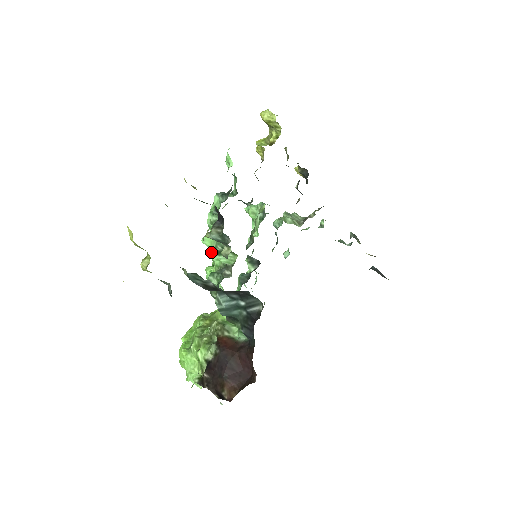
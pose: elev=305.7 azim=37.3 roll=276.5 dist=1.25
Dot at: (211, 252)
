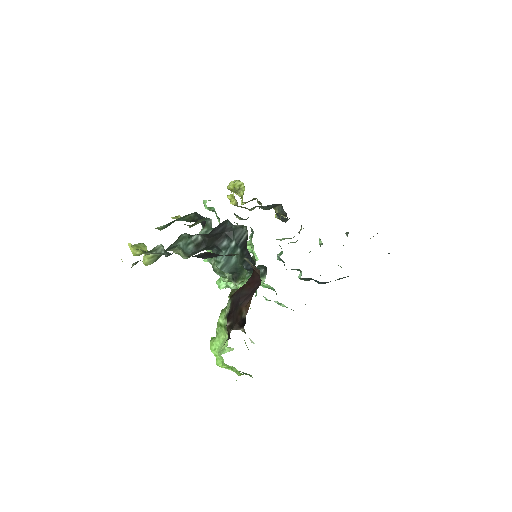
Dot at: occluded
